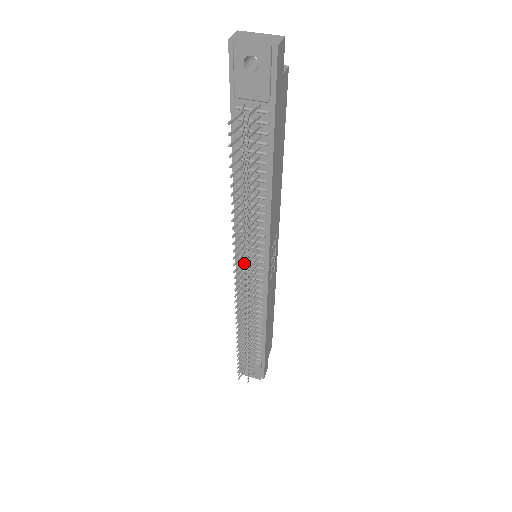
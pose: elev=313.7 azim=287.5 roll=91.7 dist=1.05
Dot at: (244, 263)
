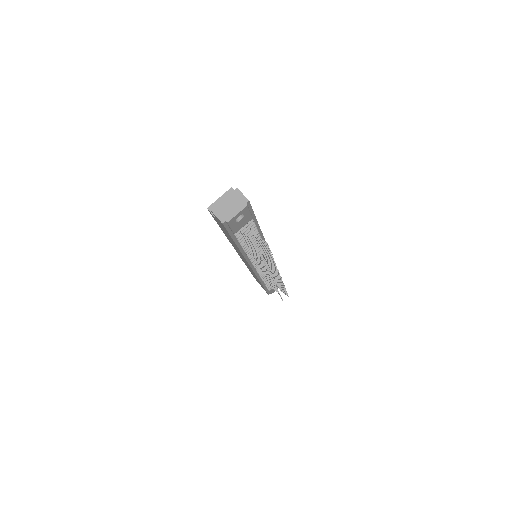
Dot at: (265, 269)
